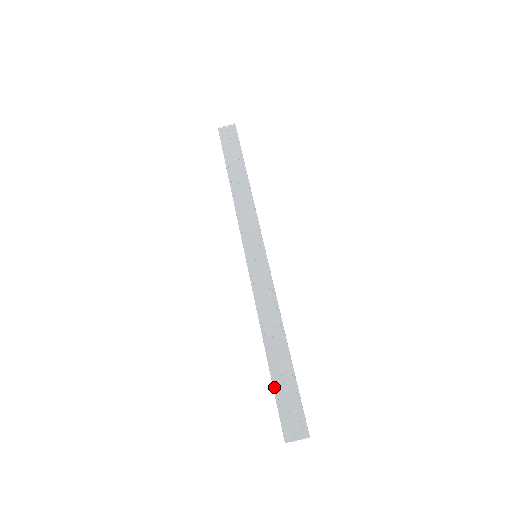
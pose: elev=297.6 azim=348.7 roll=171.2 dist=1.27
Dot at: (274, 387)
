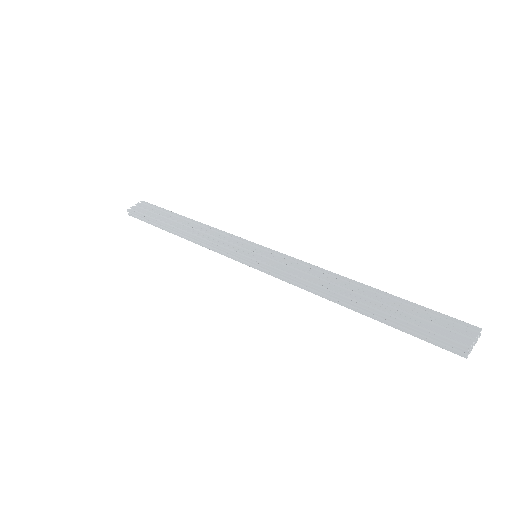
Dot at: (395, 320)
